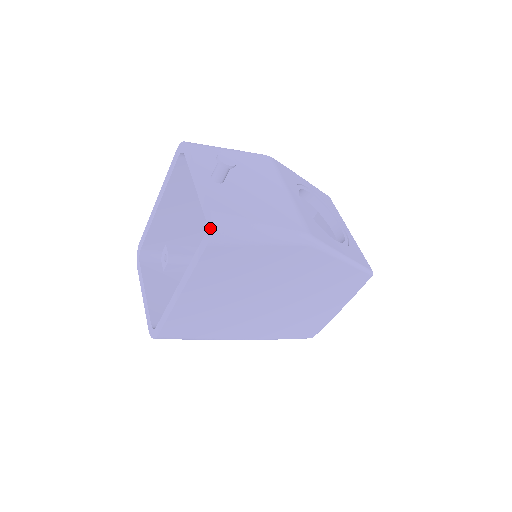
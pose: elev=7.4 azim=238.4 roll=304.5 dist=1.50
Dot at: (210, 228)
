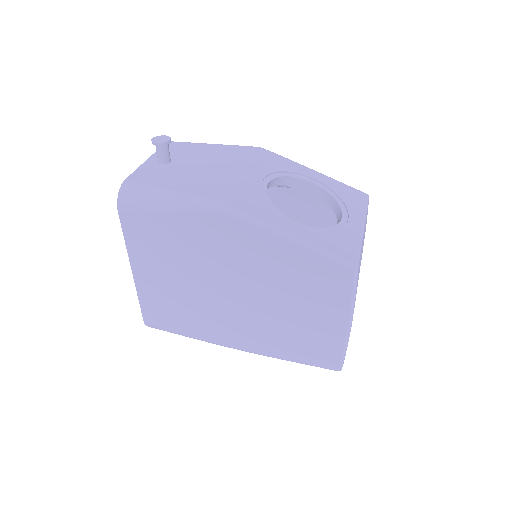
Dot at: (119, 194)
